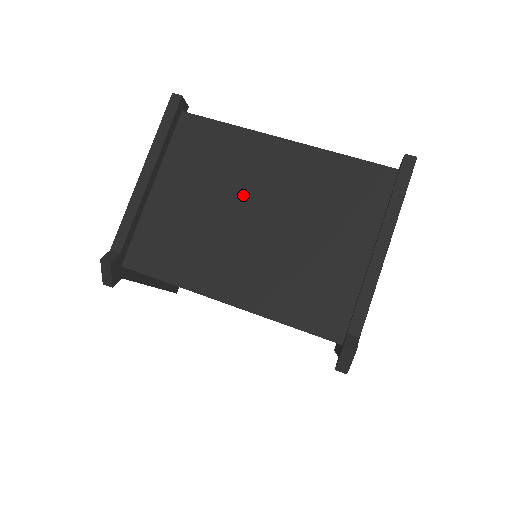
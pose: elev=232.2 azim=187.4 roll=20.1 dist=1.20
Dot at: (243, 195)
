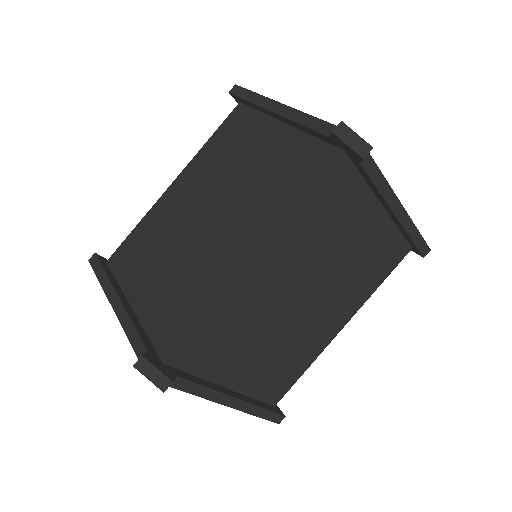
Dot at: (184, 223)
